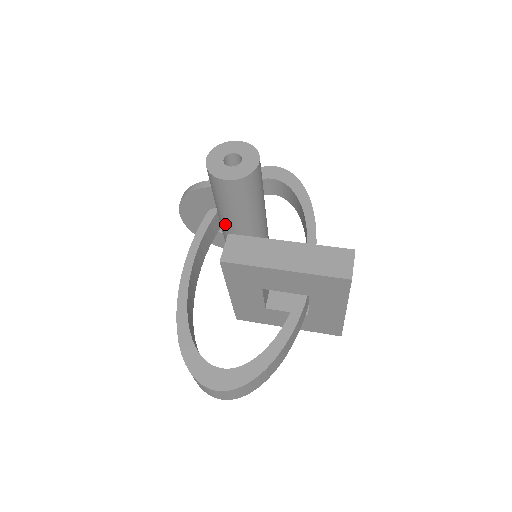
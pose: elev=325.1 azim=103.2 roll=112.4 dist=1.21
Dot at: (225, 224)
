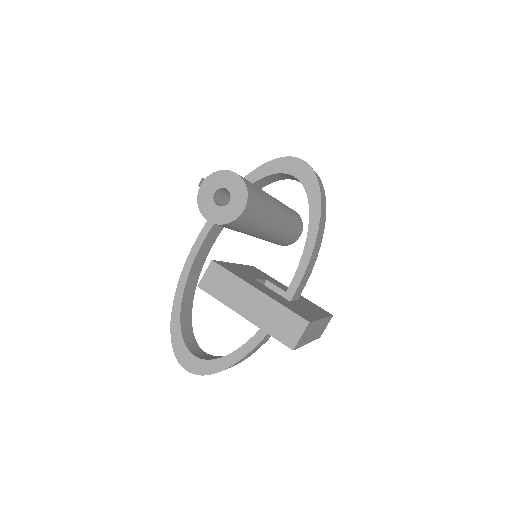
Dot at: occluded
